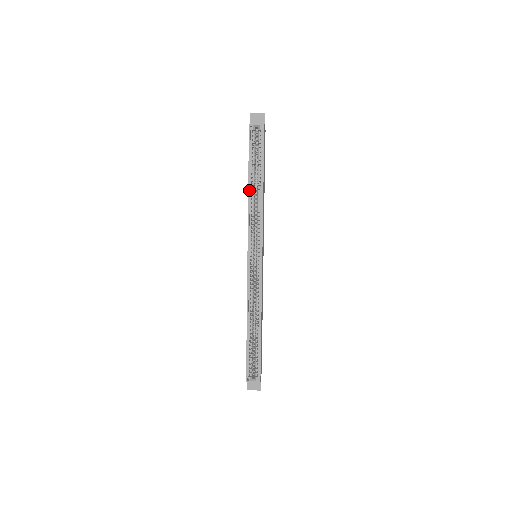
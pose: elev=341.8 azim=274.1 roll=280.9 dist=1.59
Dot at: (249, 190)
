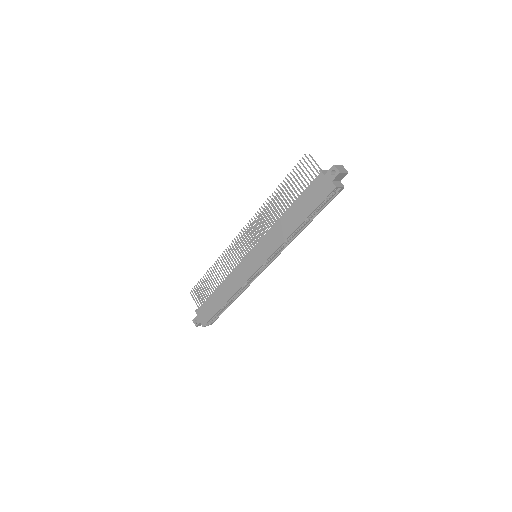
Dot at: occluded
